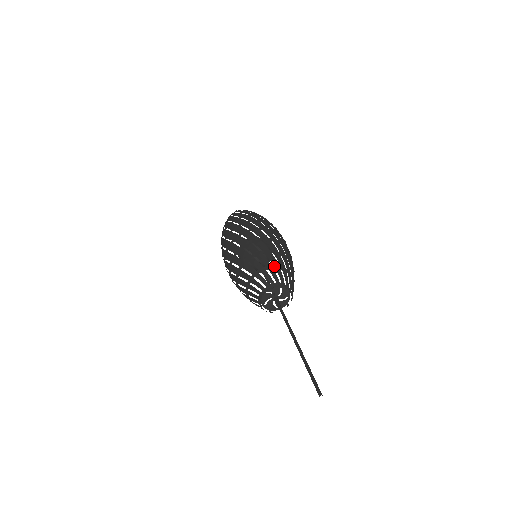
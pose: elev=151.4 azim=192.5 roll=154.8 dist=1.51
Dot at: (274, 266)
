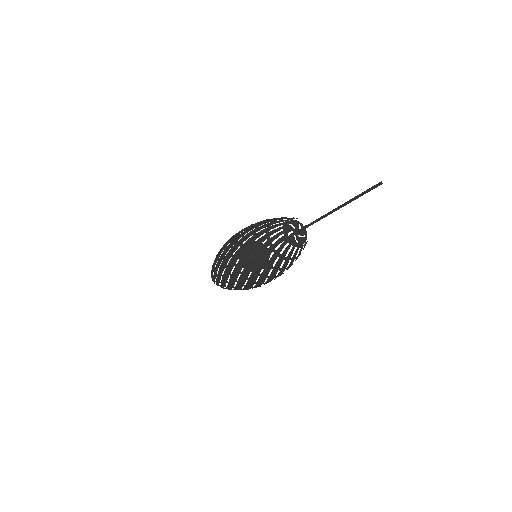
Dot at: occluded
